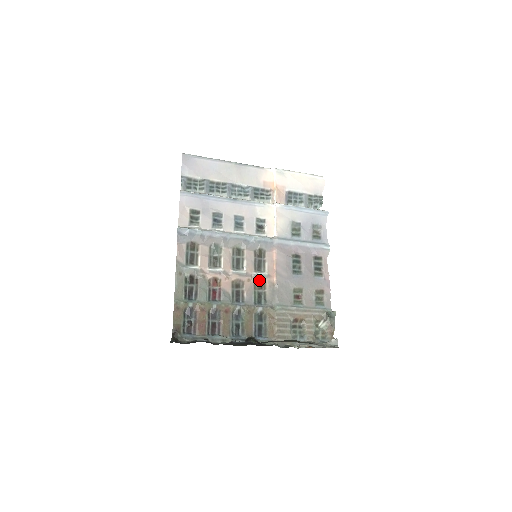
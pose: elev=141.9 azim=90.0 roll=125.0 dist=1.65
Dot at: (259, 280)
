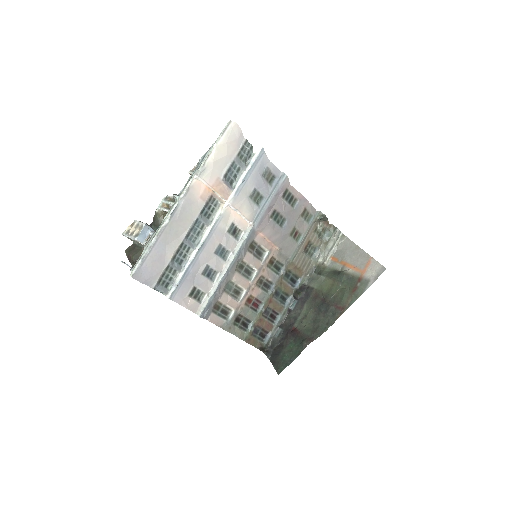
Dot at: (268, 261)
